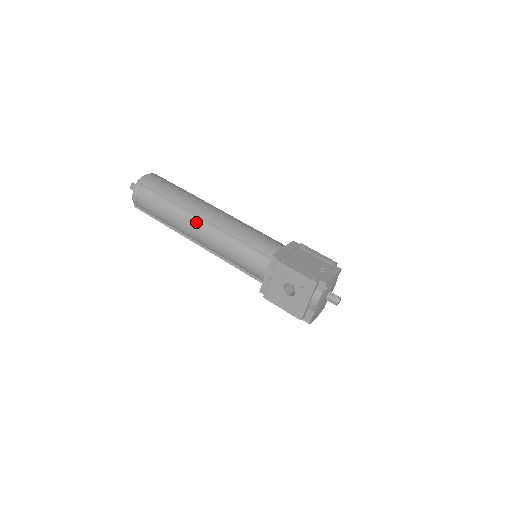
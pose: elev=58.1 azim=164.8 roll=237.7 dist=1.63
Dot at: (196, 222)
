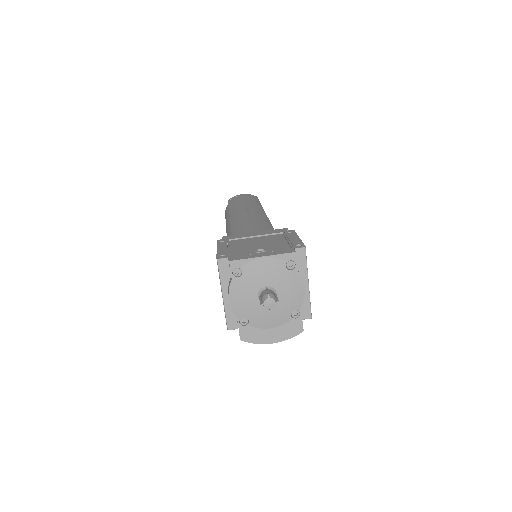
Dot at: occluded
